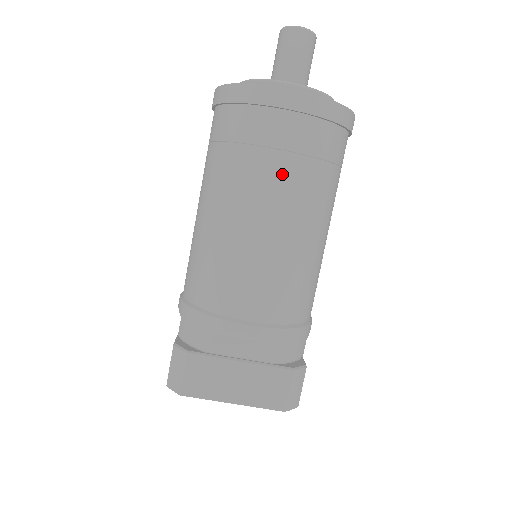
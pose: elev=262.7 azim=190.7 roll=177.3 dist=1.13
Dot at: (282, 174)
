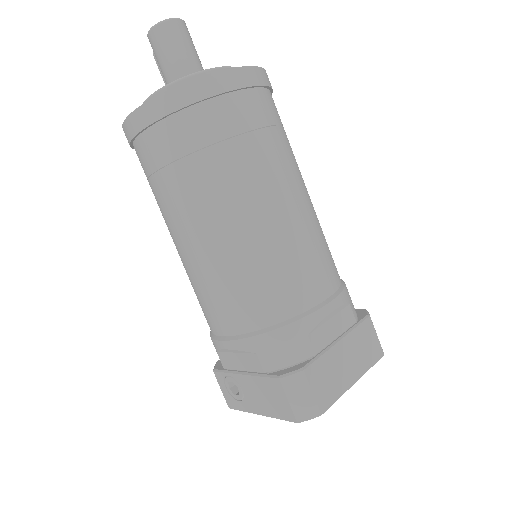
Dot at: (273, 151)
